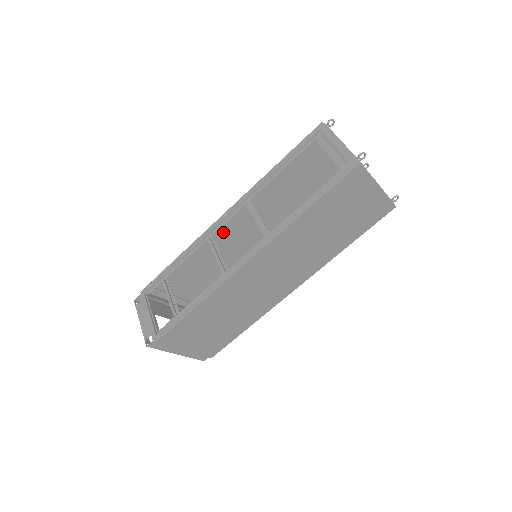
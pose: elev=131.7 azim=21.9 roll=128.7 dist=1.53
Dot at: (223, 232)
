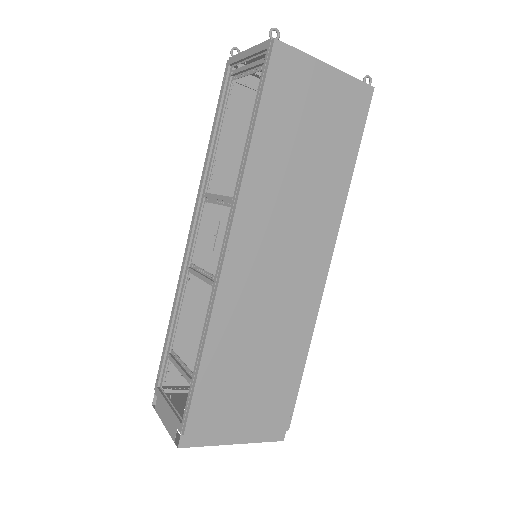
Dot at: (206, 256)
